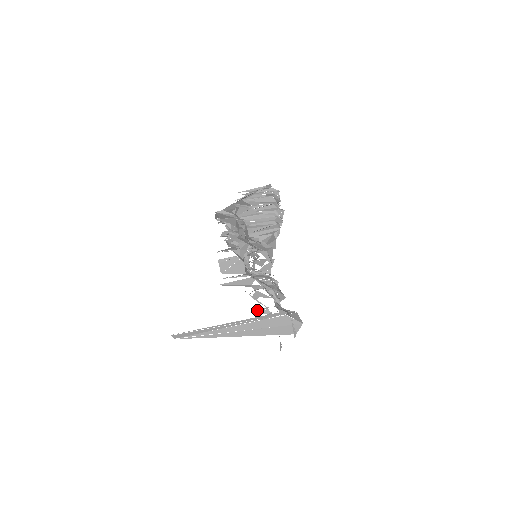
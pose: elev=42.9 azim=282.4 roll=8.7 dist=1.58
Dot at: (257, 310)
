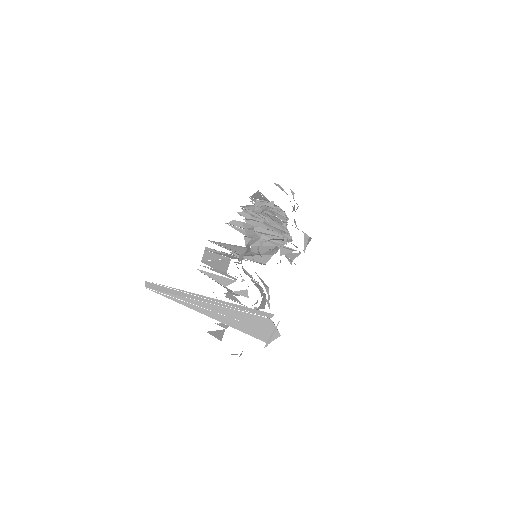
Dot at: occluded
